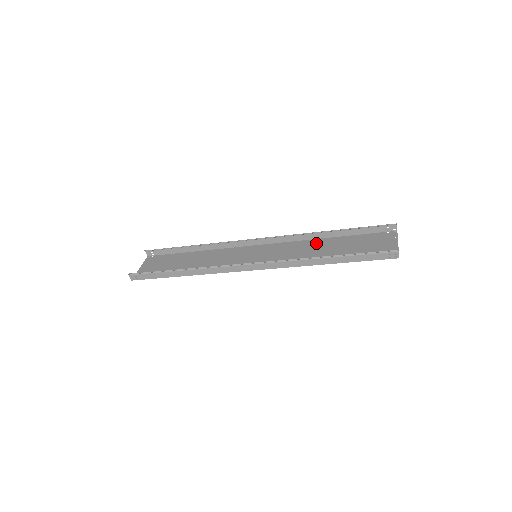
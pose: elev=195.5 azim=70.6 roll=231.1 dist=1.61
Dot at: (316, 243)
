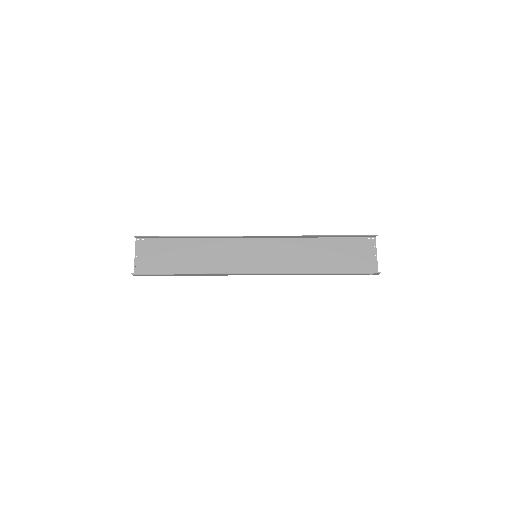
Dot at: (308, 244)
